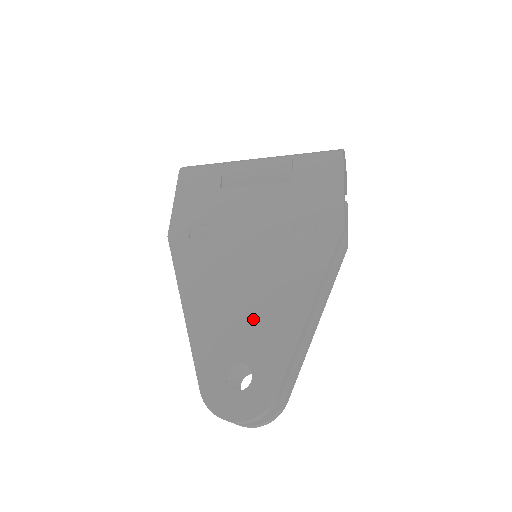
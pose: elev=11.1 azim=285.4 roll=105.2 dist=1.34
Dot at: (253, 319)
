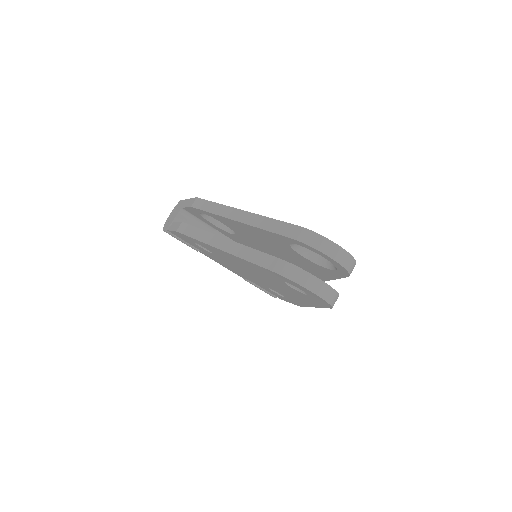
Dot at: occluded
